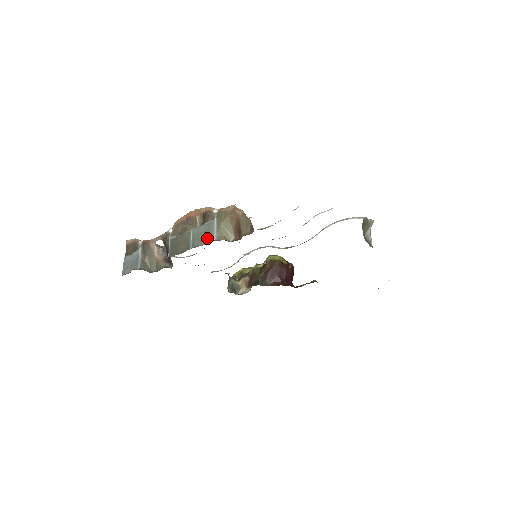
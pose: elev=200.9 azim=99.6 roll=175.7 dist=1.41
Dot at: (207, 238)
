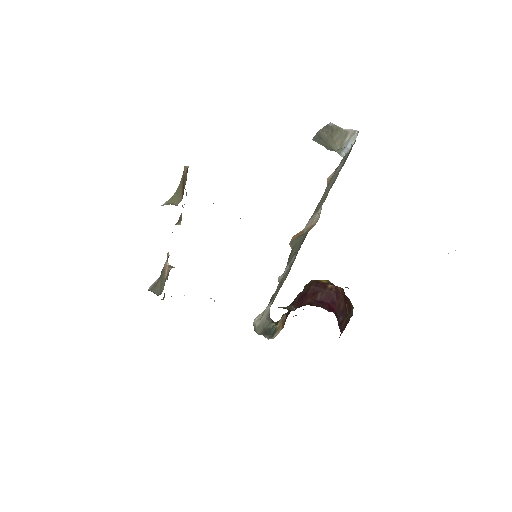
Dot at: occluded
